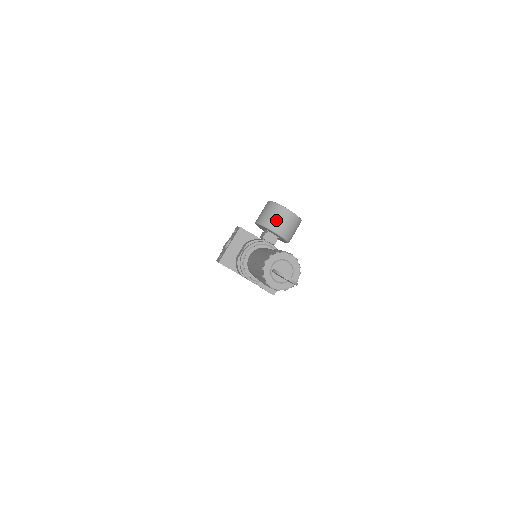
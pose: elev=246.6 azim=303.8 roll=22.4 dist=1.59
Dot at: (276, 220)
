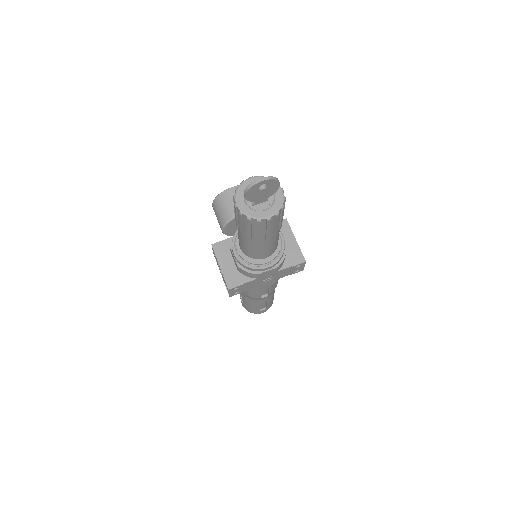
Dot at: (231, 205)
